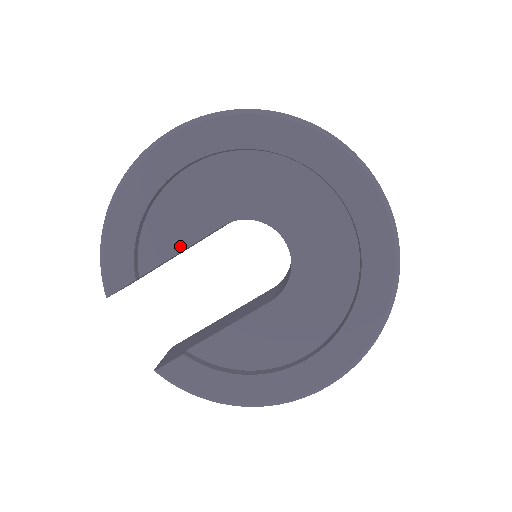
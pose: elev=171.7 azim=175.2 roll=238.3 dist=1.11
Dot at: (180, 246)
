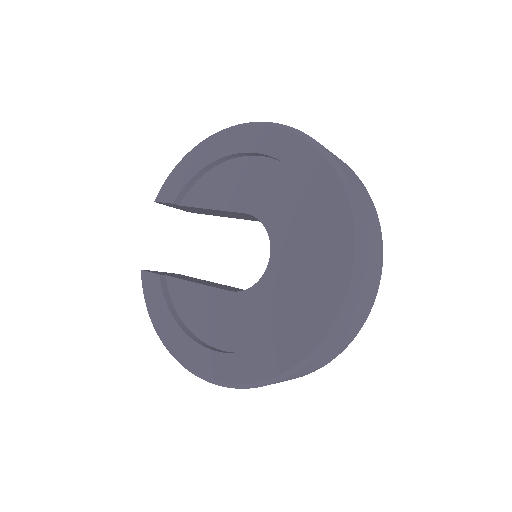
Dot at: (213, 205)
